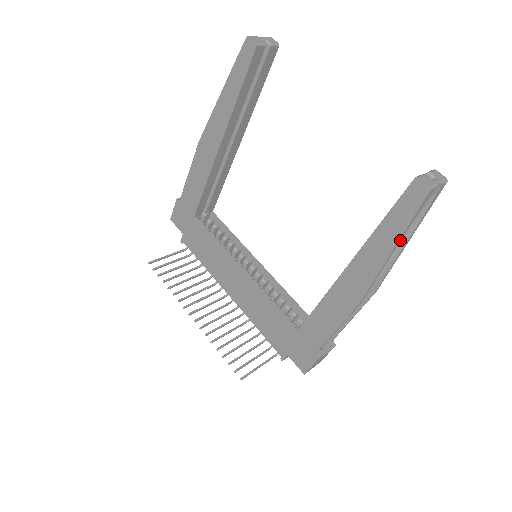
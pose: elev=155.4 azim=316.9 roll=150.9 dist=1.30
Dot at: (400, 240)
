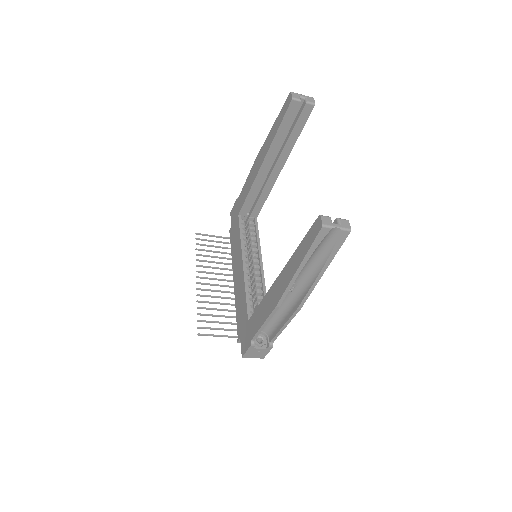
Dot at: (305, 263)
